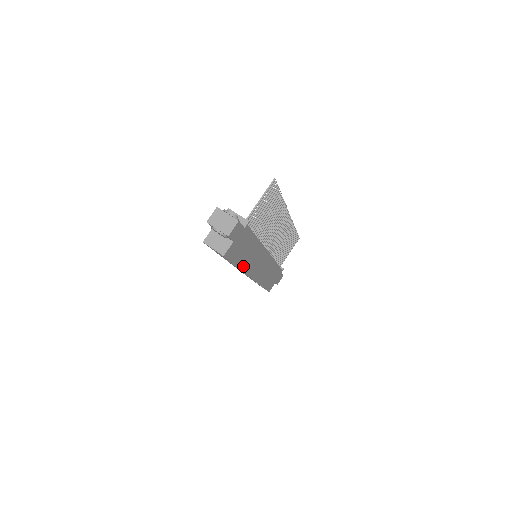
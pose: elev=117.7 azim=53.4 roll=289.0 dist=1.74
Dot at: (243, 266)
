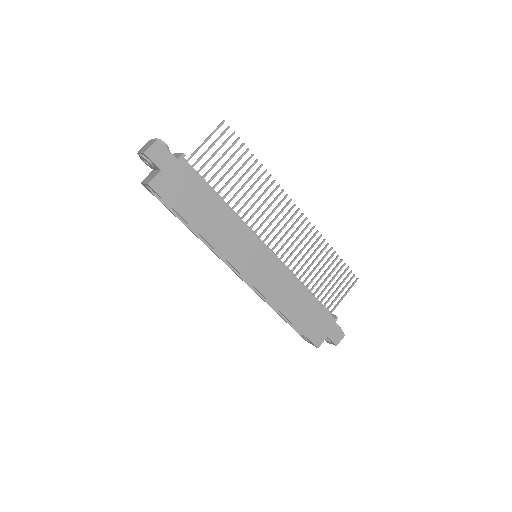
Dot at: (209, 236)
